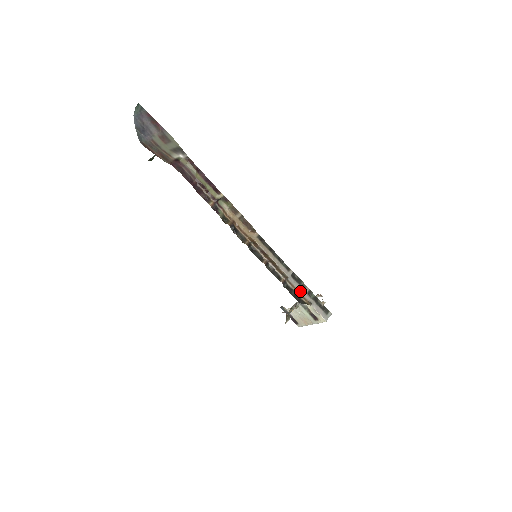
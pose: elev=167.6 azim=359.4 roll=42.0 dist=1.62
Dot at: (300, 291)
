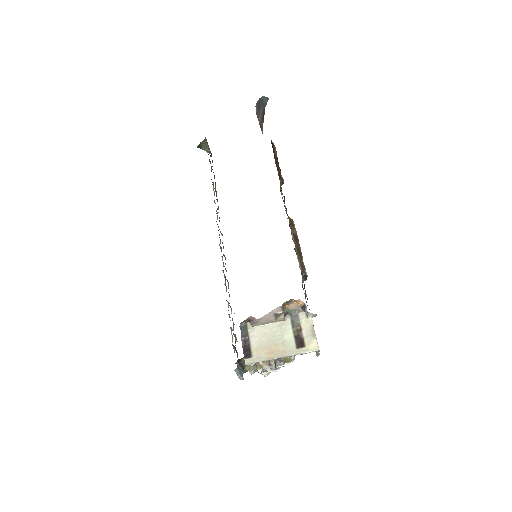
Dot at: (307, 298)
